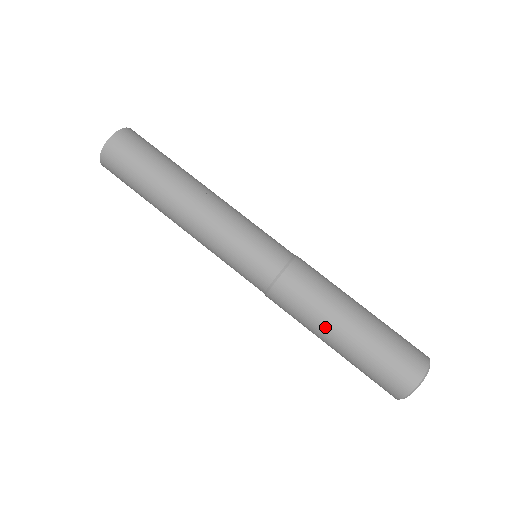
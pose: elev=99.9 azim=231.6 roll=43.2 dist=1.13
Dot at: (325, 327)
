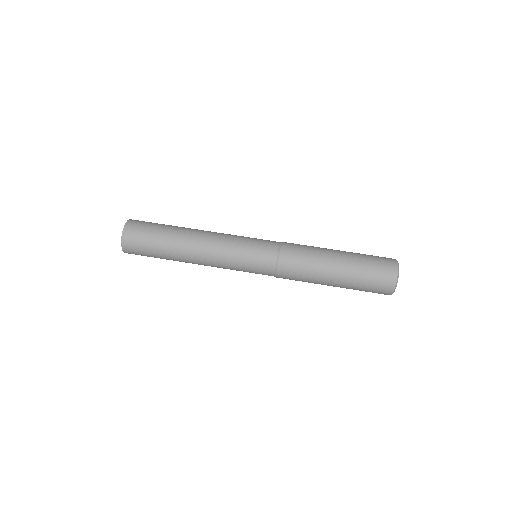
Dot at: (322, 280)
